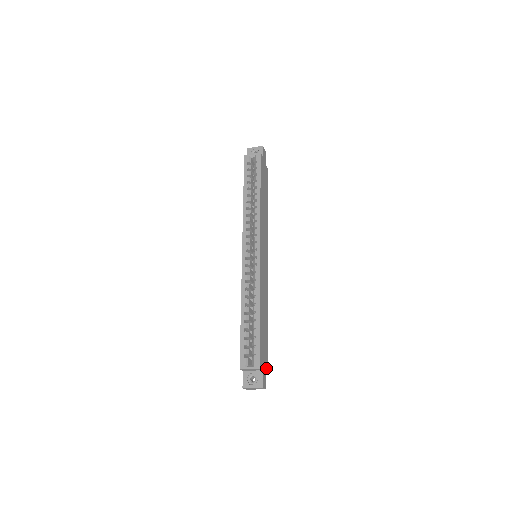
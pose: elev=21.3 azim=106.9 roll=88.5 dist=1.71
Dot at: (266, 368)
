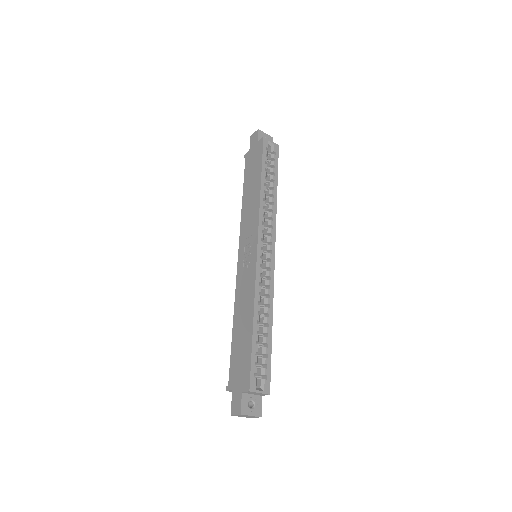
Dot at: occluded
